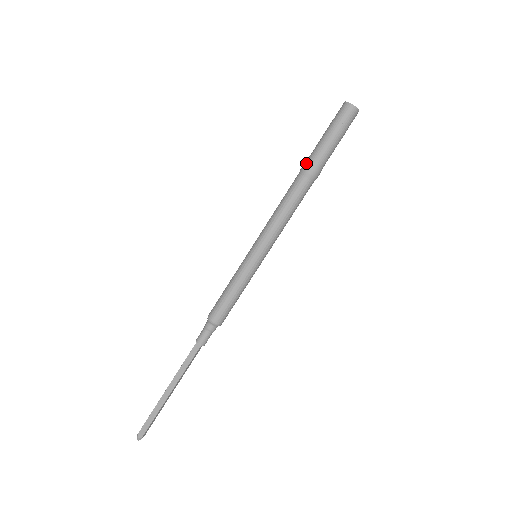
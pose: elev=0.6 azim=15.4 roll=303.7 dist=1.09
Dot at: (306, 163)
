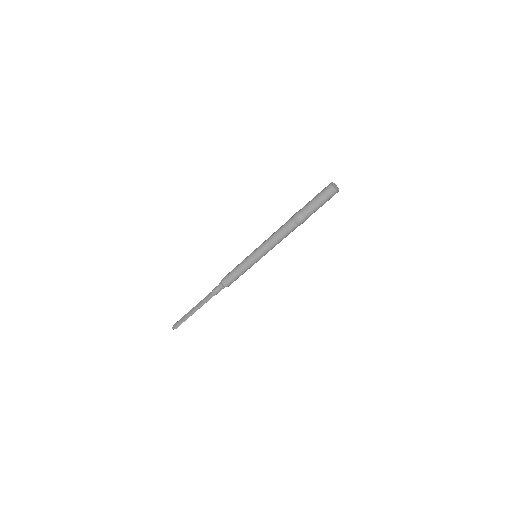
Dot at: occluded
